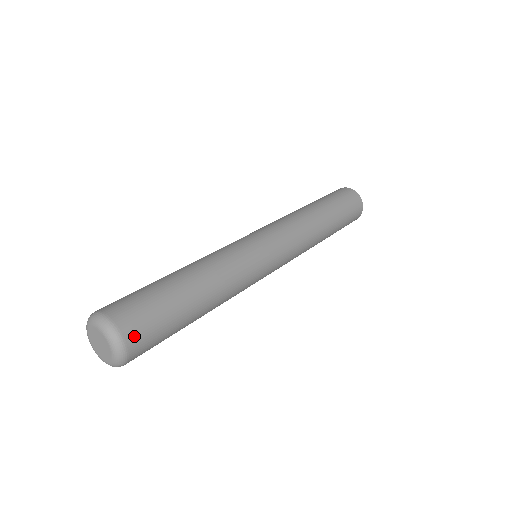
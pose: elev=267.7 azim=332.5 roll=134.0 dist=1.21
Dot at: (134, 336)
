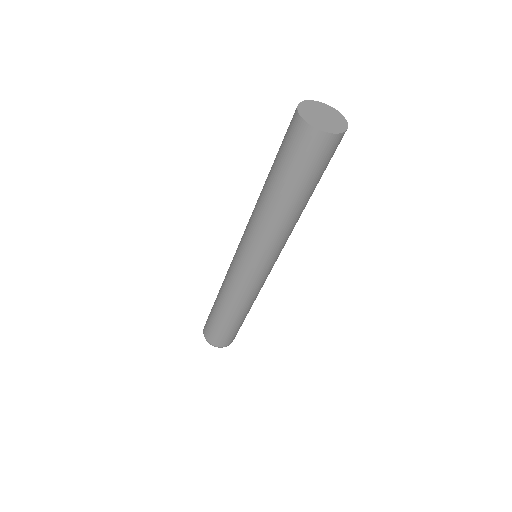
Dot at: (225, 344)
